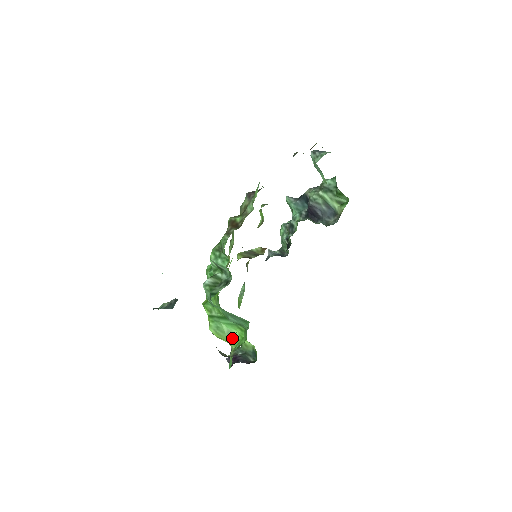
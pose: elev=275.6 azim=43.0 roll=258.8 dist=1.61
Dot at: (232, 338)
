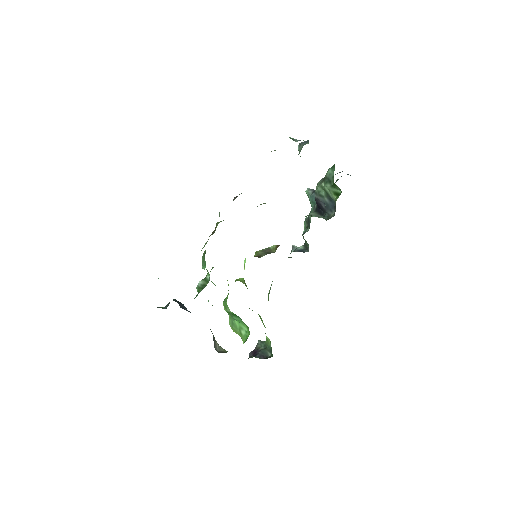
Dot at: (243, 334)
